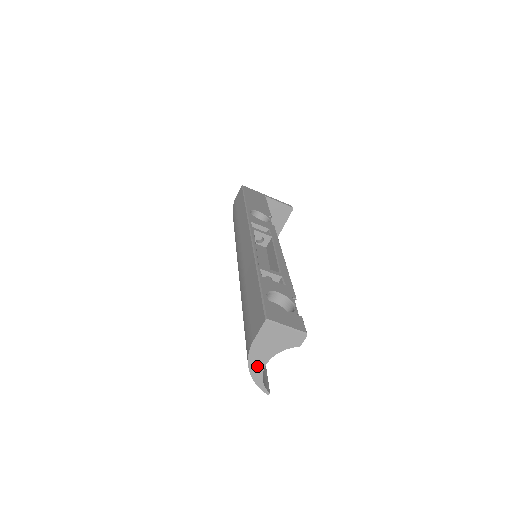
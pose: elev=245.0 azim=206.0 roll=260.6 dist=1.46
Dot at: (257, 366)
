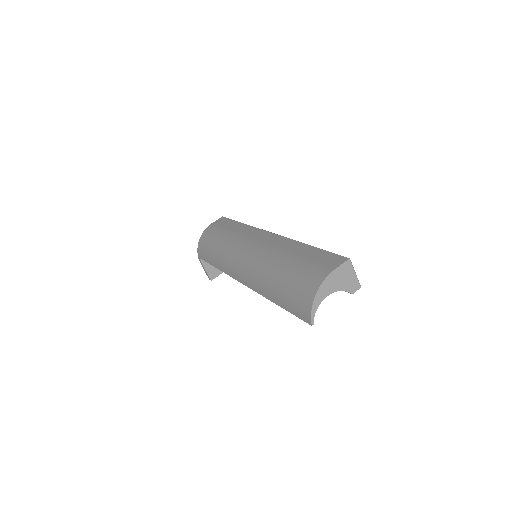
Dot at: (322, 293)
